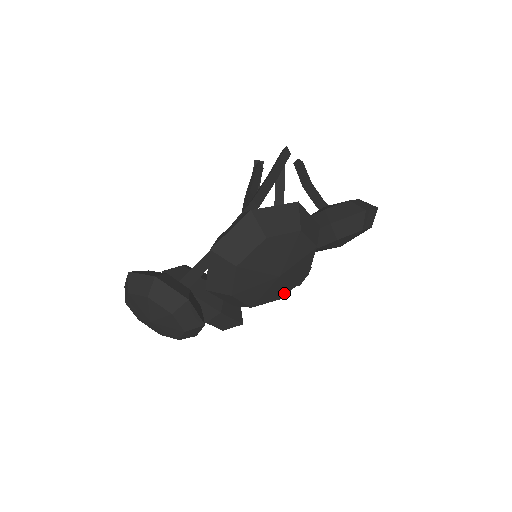
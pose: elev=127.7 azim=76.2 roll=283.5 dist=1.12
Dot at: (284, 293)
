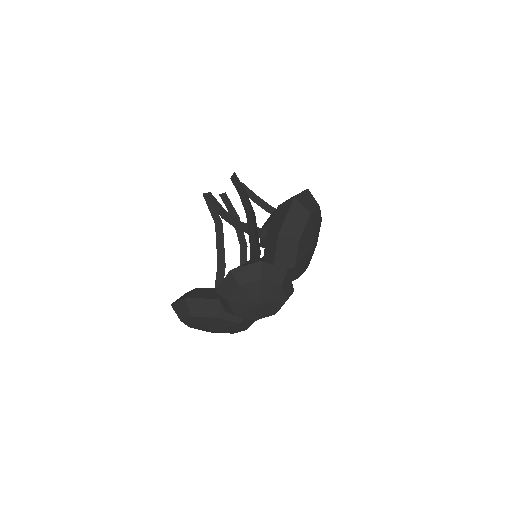
Dot at: (309, 262)
